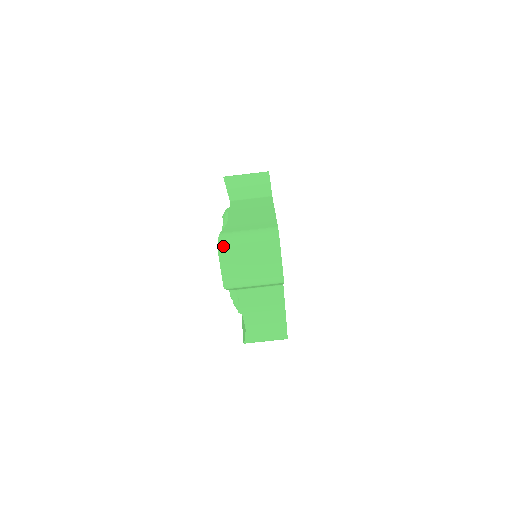
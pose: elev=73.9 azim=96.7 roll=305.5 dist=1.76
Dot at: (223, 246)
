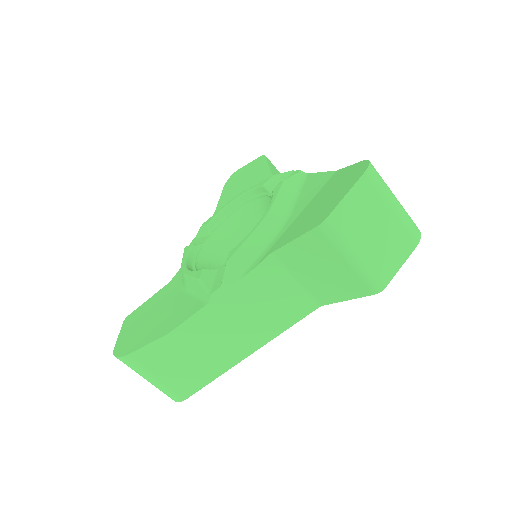
Dot at: (374, 172)
